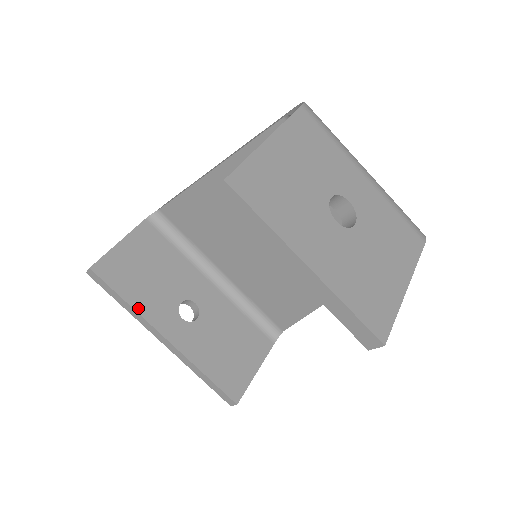
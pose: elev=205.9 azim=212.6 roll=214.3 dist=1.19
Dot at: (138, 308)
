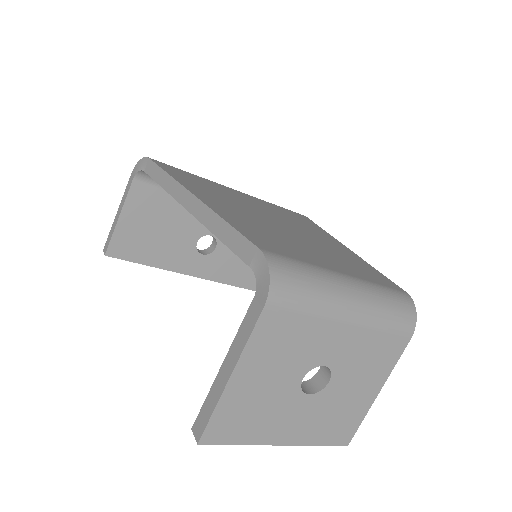
Dot at: (161, 265)
